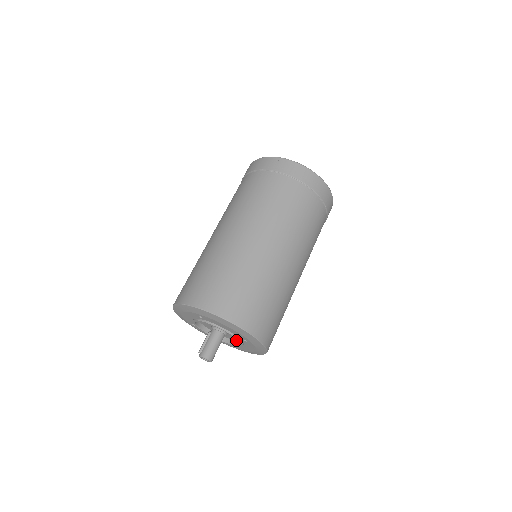
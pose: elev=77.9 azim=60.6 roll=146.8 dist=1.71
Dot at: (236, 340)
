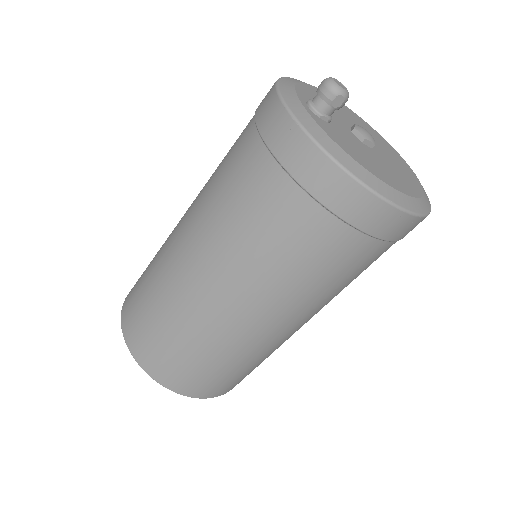
Dot at: occluded
